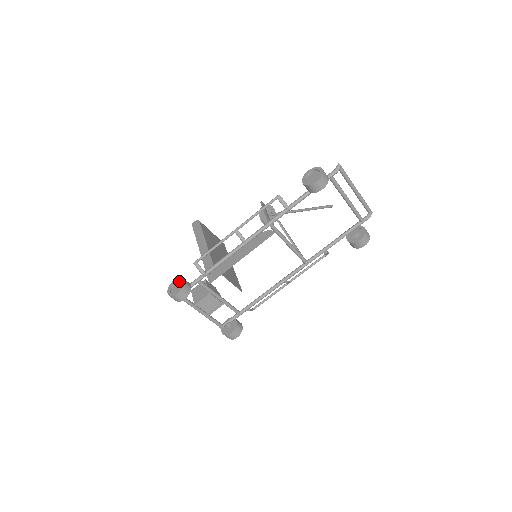
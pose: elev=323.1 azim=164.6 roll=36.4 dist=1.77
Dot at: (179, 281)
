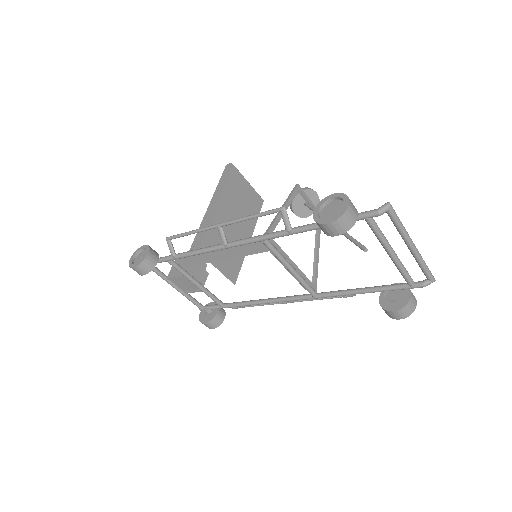
Dot at: (147, 250)
